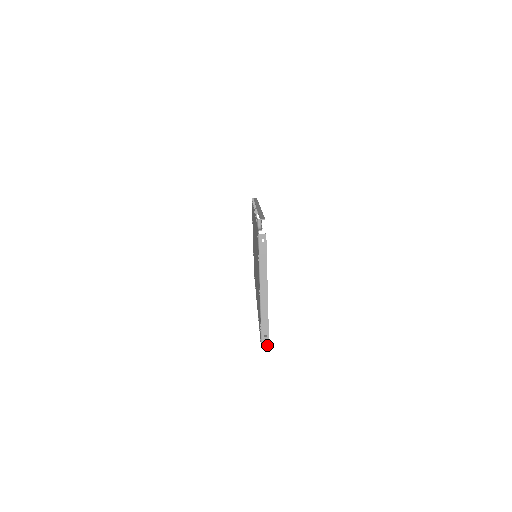
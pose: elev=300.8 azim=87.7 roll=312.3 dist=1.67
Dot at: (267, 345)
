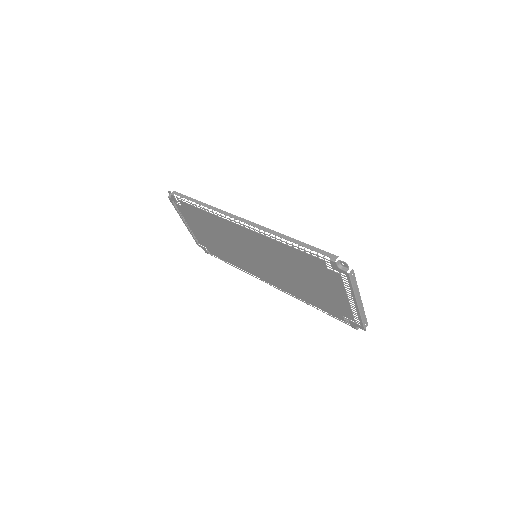
Dot at: occluded
